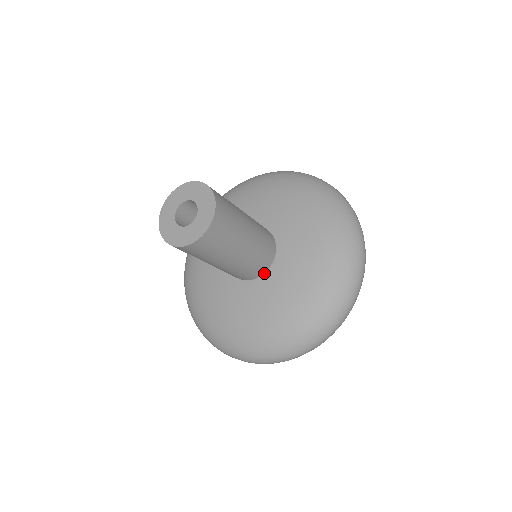
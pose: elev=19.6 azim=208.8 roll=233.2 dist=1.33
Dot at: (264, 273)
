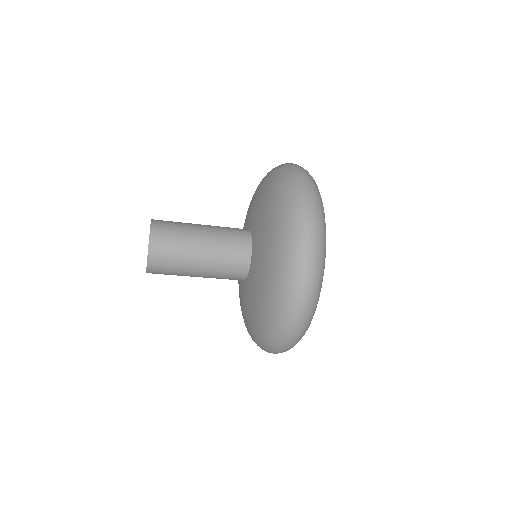
Dot at: (248, 273)
